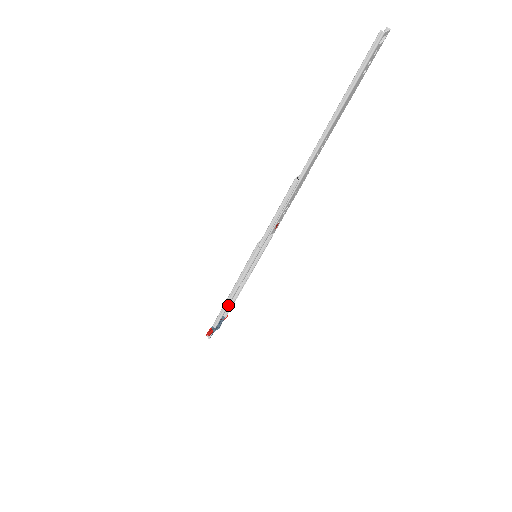
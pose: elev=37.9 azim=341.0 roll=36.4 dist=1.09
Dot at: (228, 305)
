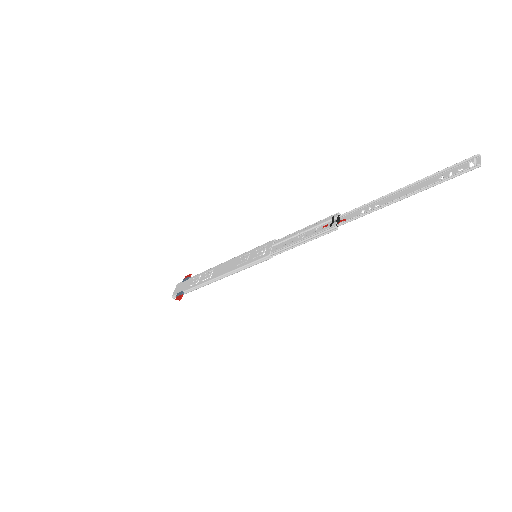
Dot at: (200, 274)
